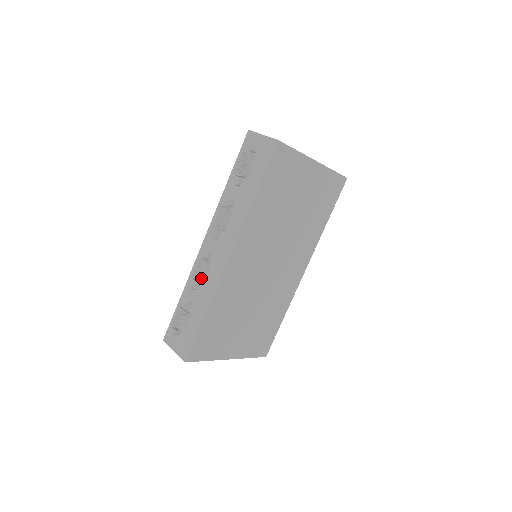
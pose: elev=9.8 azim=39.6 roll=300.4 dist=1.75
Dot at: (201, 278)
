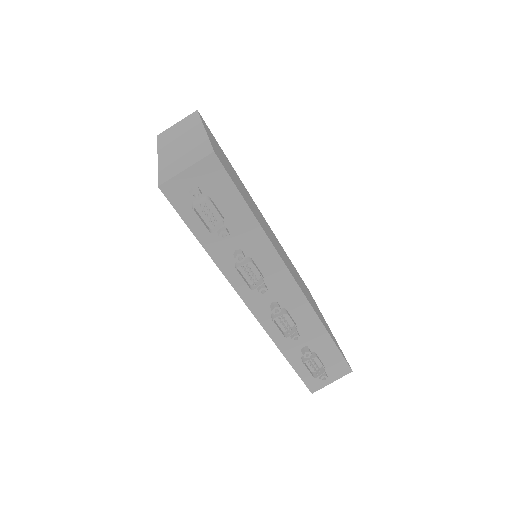
Dot at: (295, 325)
